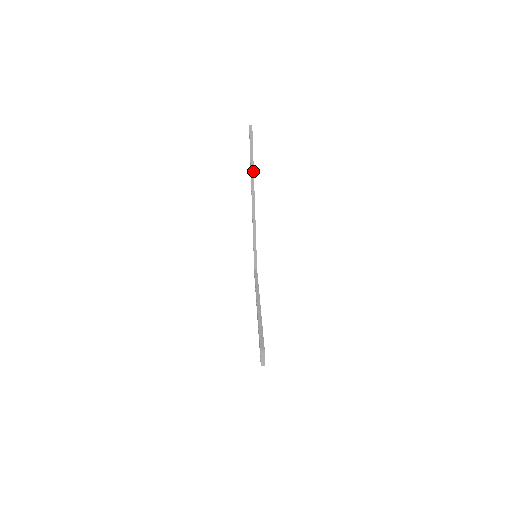
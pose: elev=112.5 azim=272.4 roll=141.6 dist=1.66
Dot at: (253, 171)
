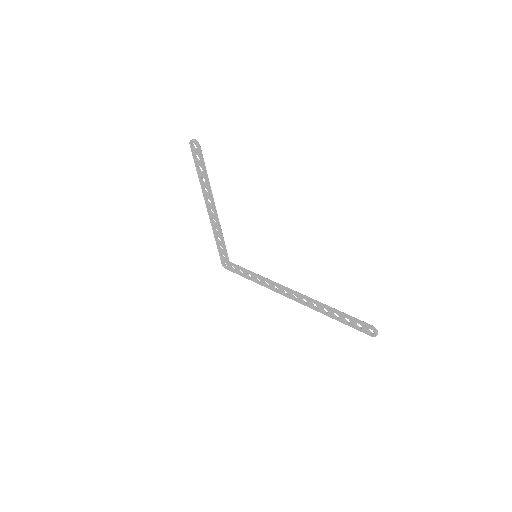
Dot at: (209, 182)
